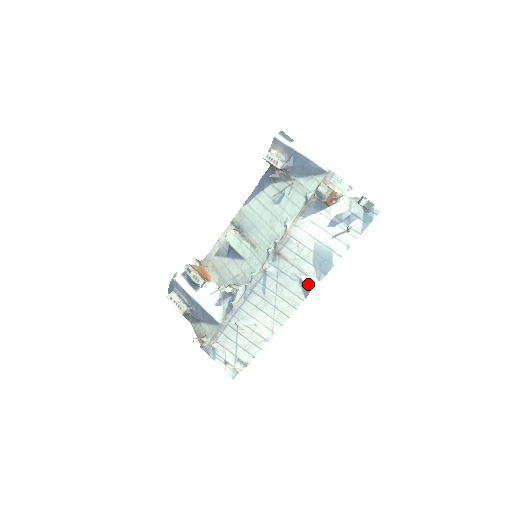
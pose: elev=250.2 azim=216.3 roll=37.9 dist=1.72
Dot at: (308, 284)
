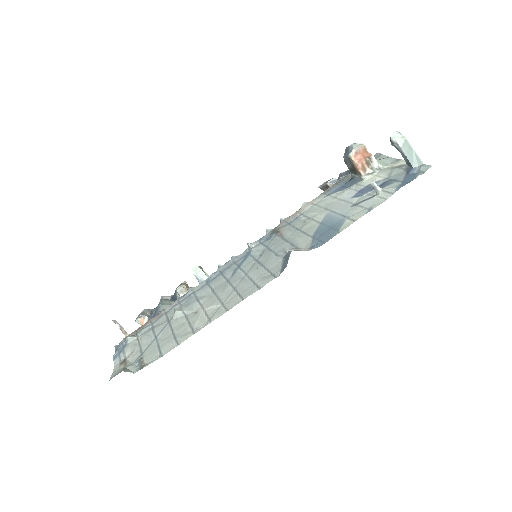
Dot at: occluded
